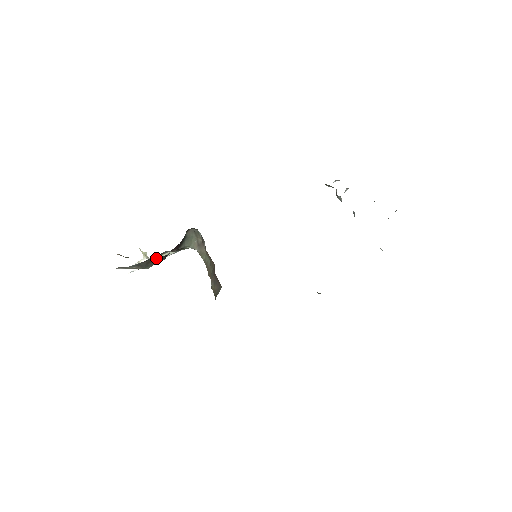
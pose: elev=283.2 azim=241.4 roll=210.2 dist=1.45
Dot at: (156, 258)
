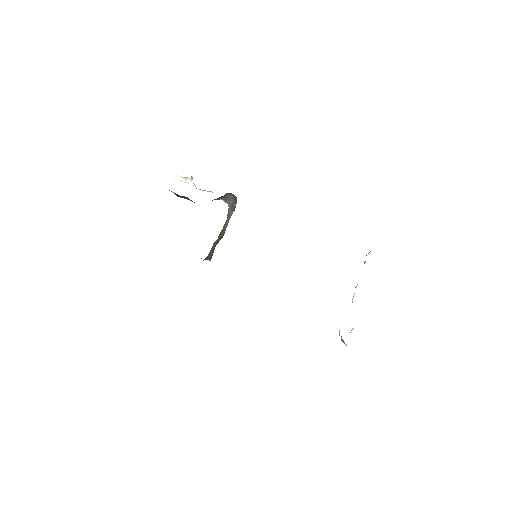
Dot at: (188, 198)
